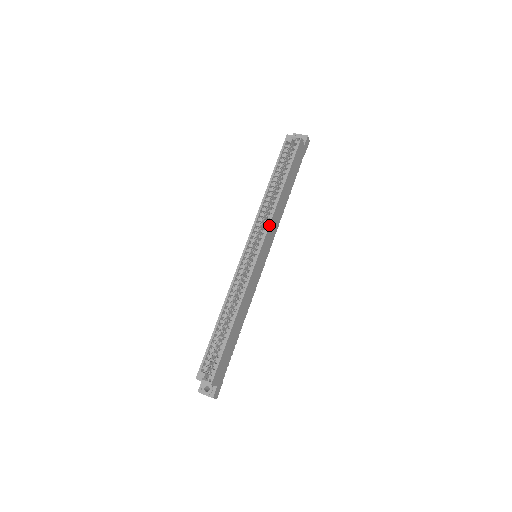
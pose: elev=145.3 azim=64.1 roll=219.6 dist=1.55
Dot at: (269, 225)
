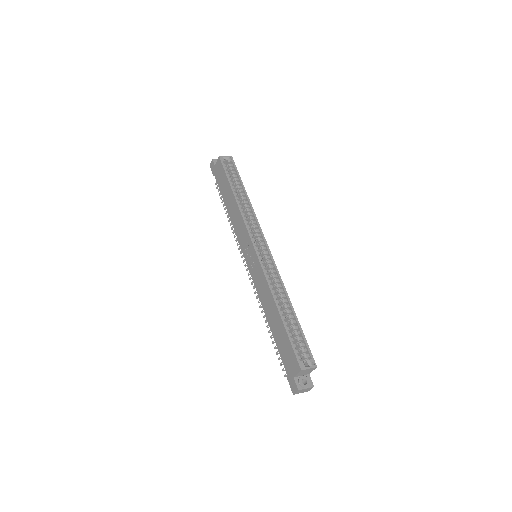
Dot at: (259, 224)
